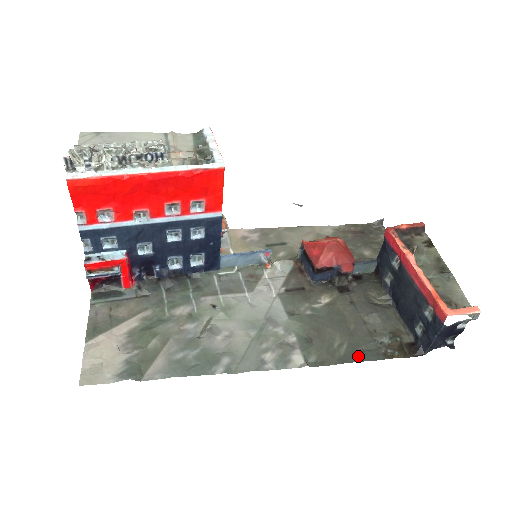
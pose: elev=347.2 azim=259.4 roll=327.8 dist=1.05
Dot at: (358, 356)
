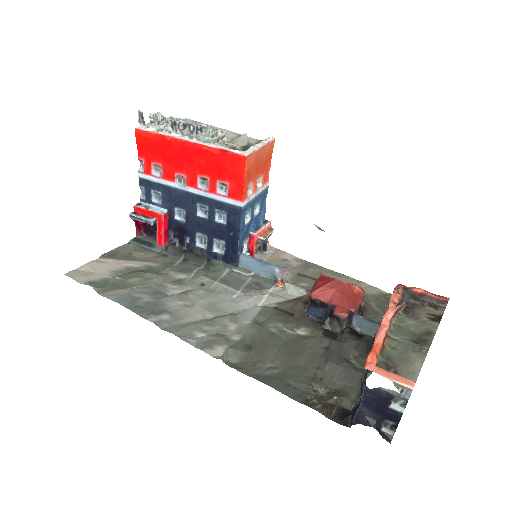
Dot at: (277, 384)
